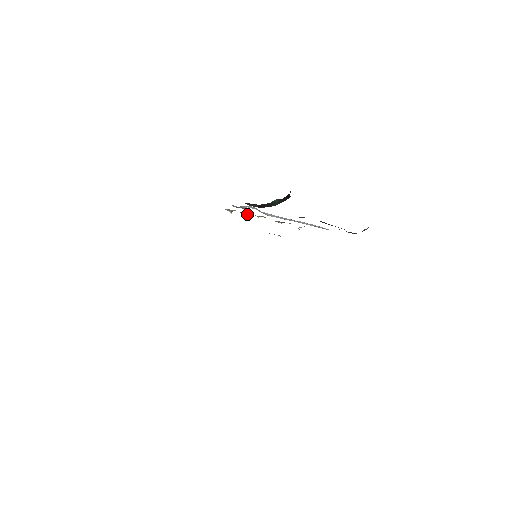
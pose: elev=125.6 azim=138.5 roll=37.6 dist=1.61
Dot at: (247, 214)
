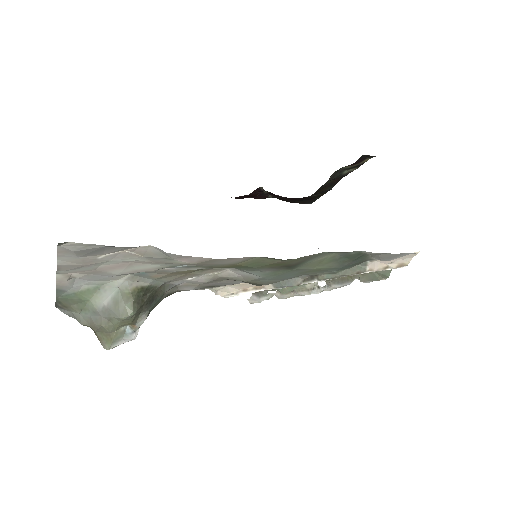
Dot at: (276, 293)
